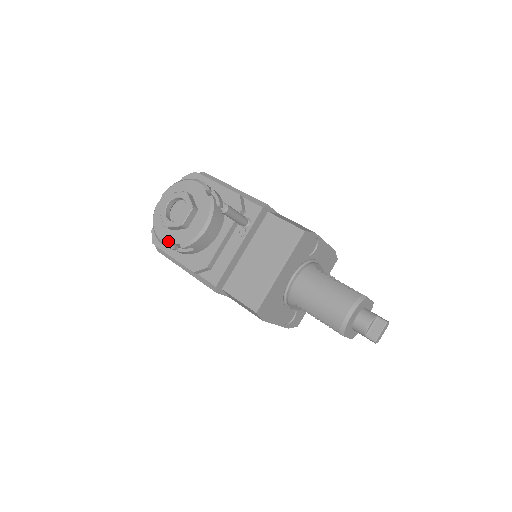
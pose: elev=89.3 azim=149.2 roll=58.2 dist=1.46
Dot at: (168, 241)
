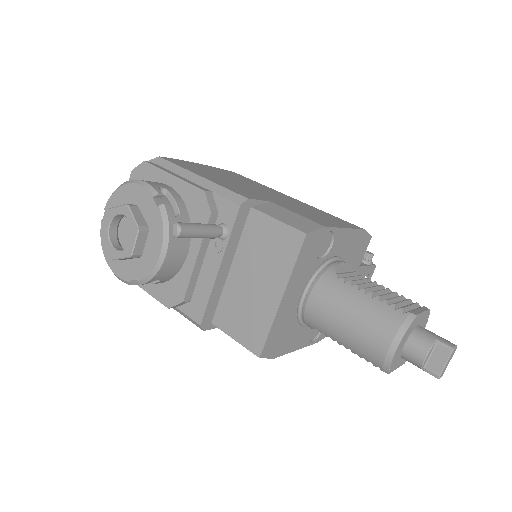
Dot at: (123, 276)
